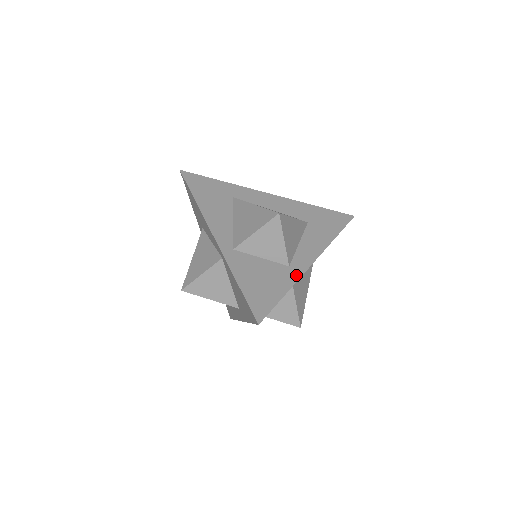
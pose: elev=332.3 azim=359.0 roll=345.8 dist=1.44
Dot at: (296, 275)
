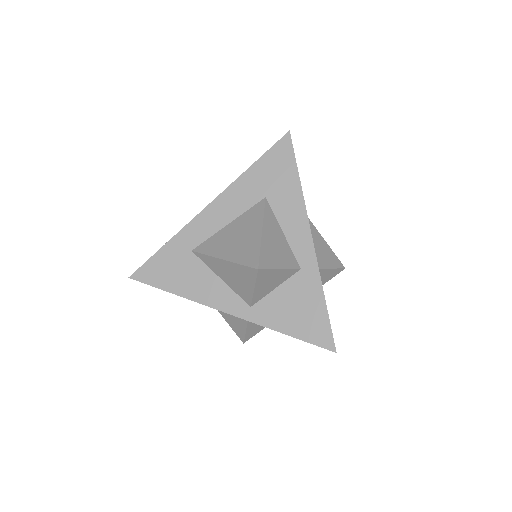
Dot at: (314, 271)
